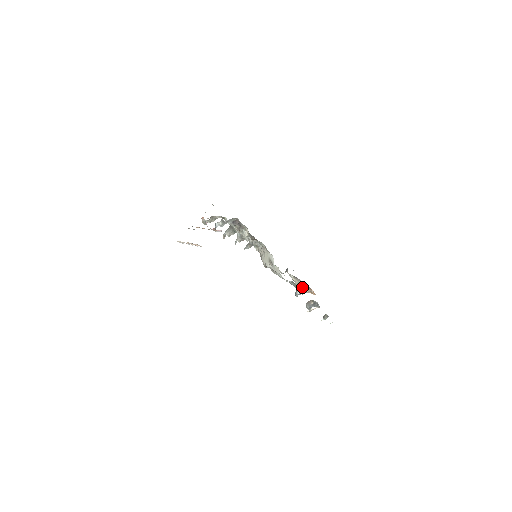
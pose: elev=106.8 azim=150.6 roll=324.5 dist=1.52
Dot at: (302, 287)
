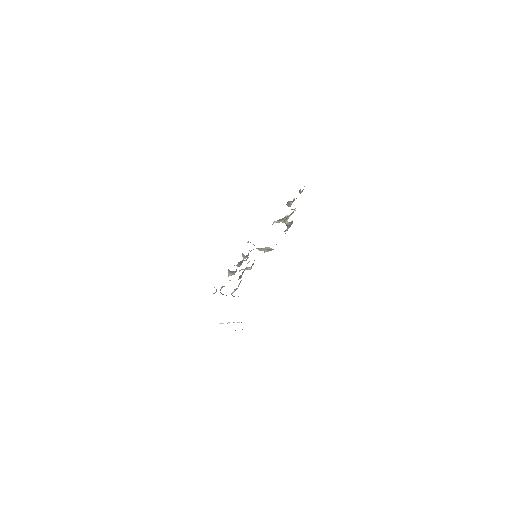
Dot at: (286, 216)
